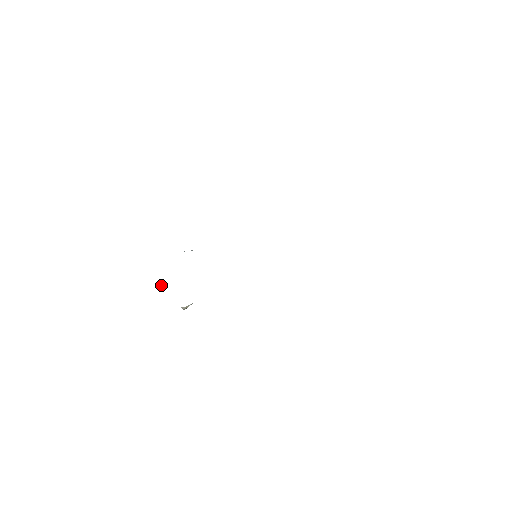
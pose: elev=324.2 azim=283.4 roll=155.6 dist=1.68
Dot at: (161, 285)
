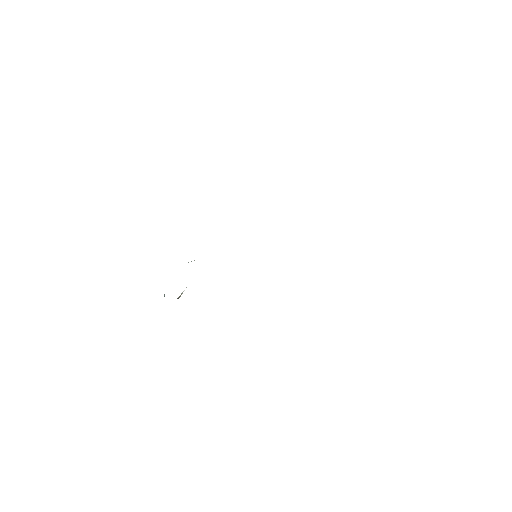
Dot at: (164, 294)
